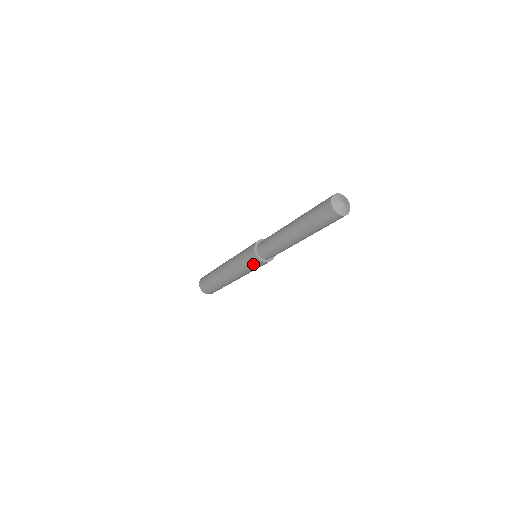
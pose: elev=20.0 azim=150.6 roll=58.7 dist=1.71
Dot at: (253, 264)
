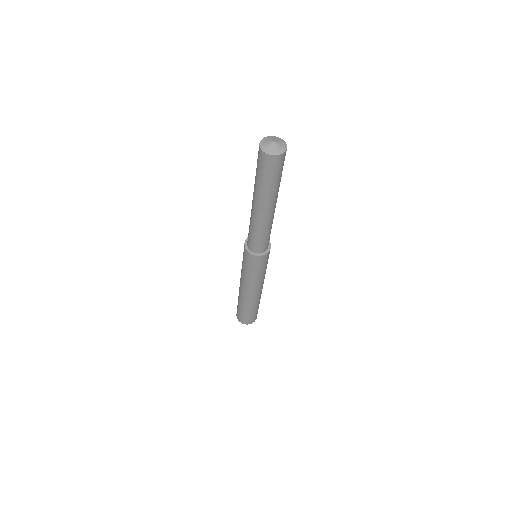
Dot at: (262, 264)
